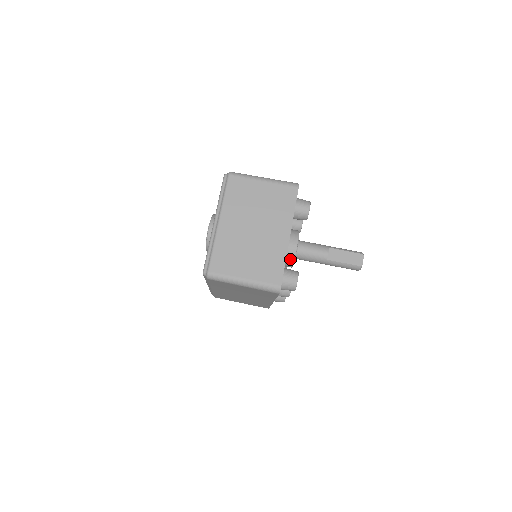
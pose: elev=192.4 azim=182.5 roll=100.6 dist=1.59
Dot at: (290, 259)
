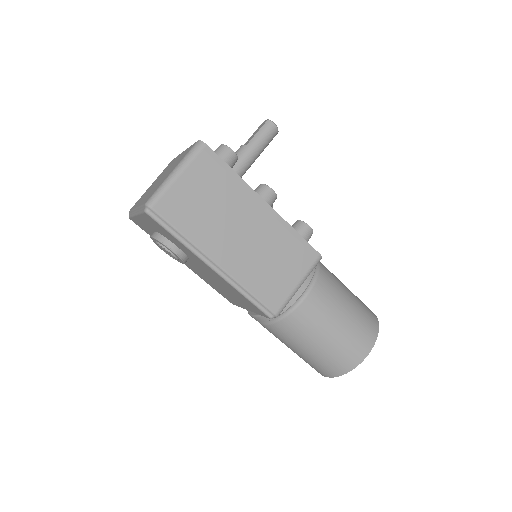
Dot at: occluded
